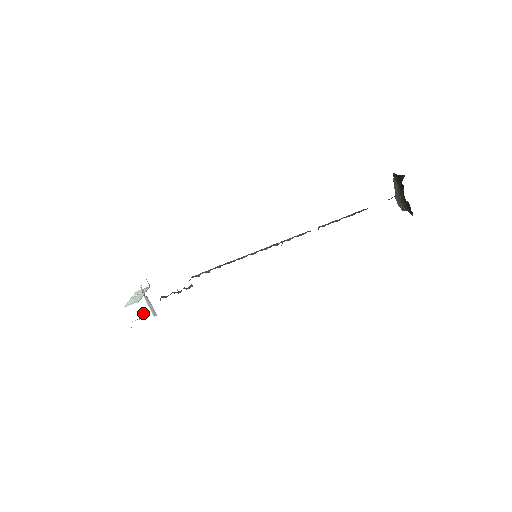
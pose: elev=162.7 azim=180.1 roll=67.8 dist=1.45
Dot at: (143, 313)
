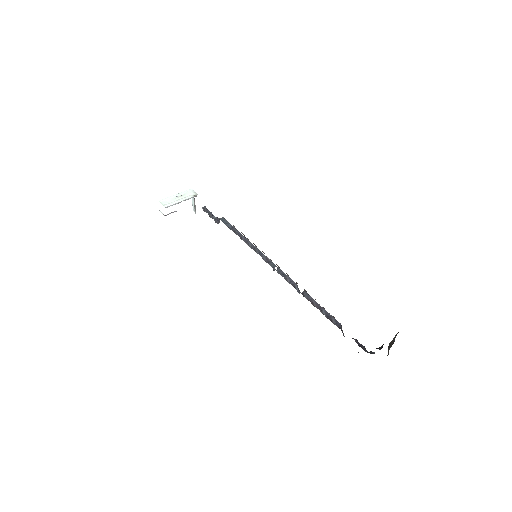
Dot at: (175, 211)
